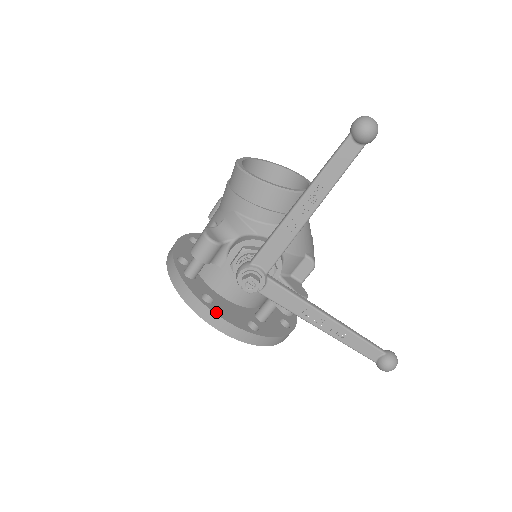
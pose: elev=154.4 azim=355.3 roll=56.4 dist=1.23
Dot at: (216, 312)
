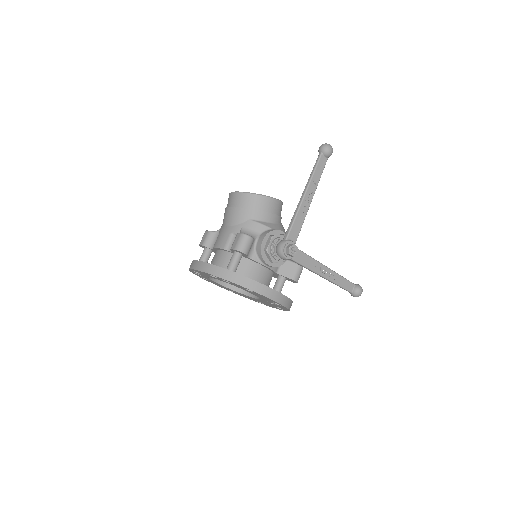
Dot at: (265, 285)
